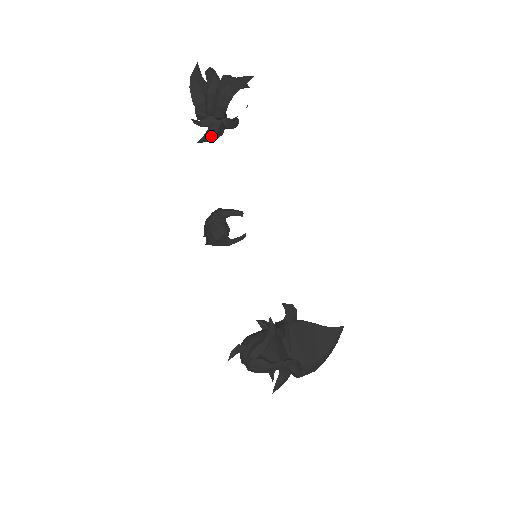
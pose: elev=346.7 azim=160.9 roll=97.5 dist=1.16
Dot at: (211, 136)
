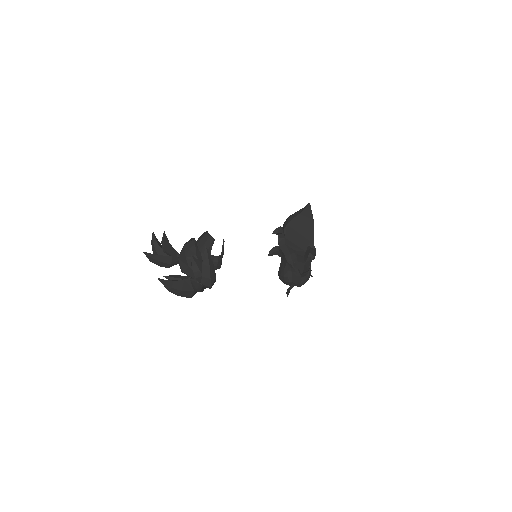
Dot at: occluded
